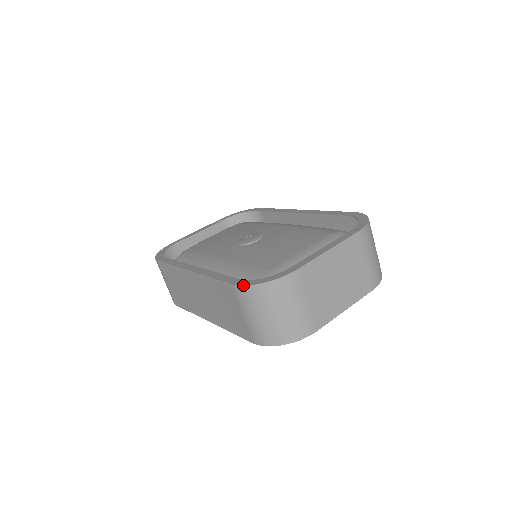
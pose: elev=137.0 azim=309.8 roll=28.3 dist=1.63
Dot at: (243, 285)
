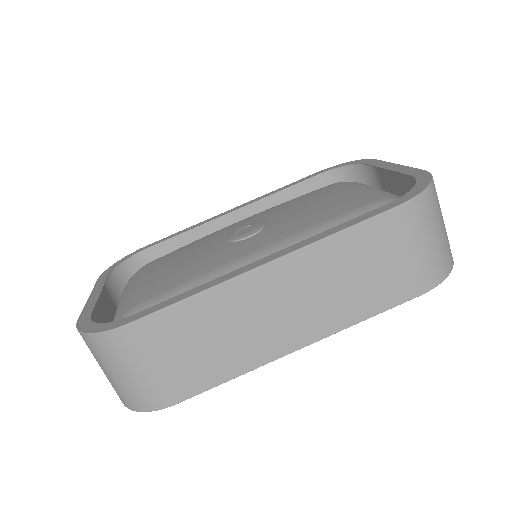
Dot at: (416, 195)
